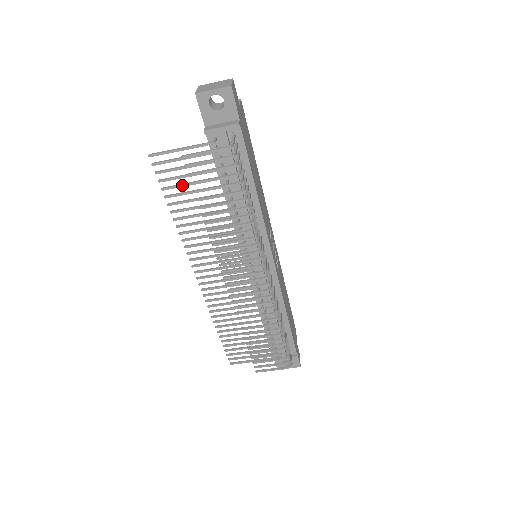
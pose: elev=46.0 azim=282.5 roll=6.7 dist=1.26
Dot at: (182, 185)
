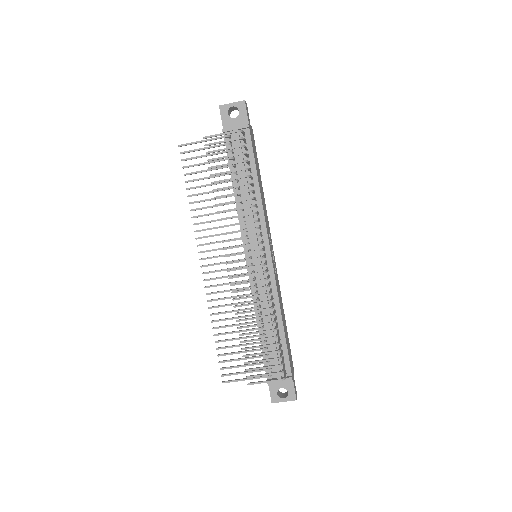
Dot at: (200, 171)
